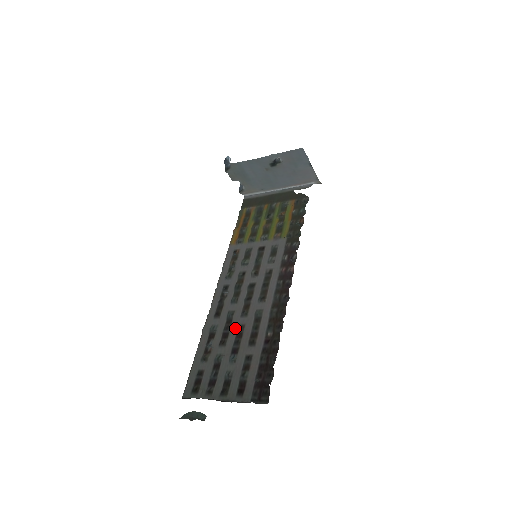
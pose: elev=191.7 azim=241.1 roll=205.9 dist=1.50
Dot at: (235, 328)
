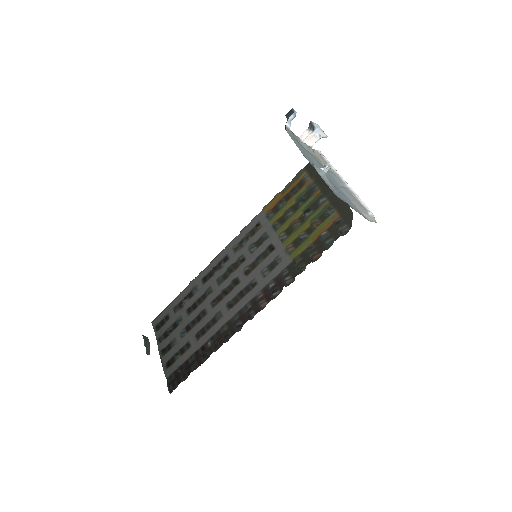
Dot at: (201, 308)
